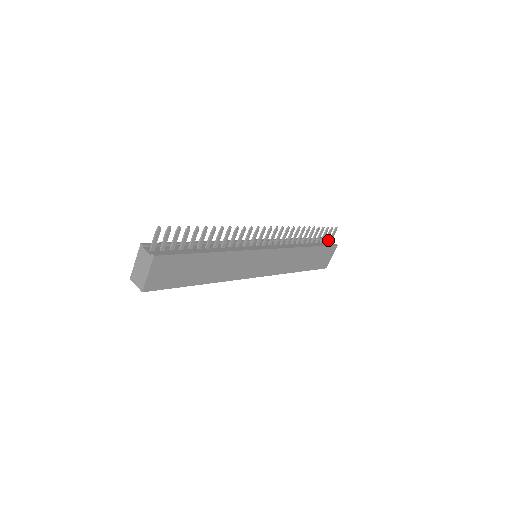
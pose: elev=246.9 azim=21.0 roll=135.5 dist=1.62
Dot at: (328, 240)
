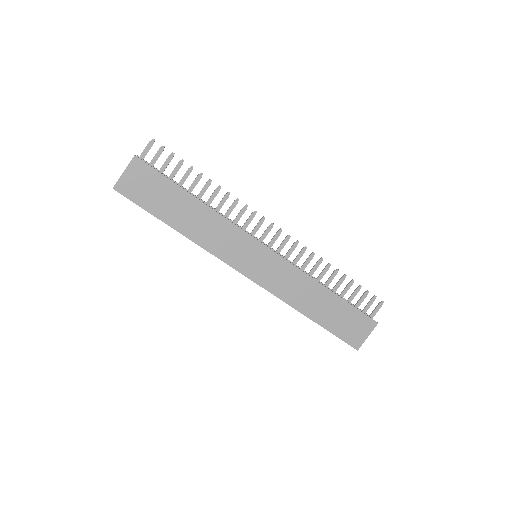
Dot at: occluded
